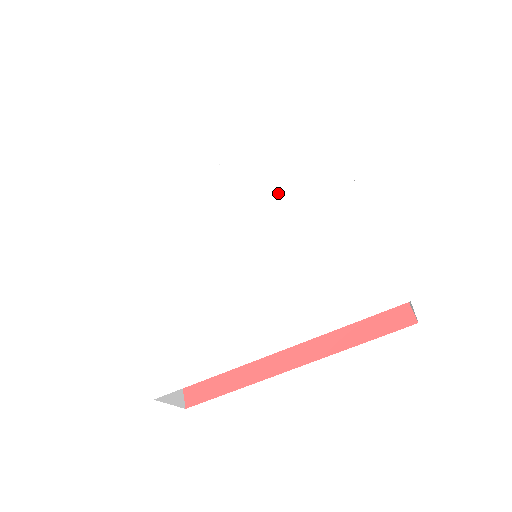
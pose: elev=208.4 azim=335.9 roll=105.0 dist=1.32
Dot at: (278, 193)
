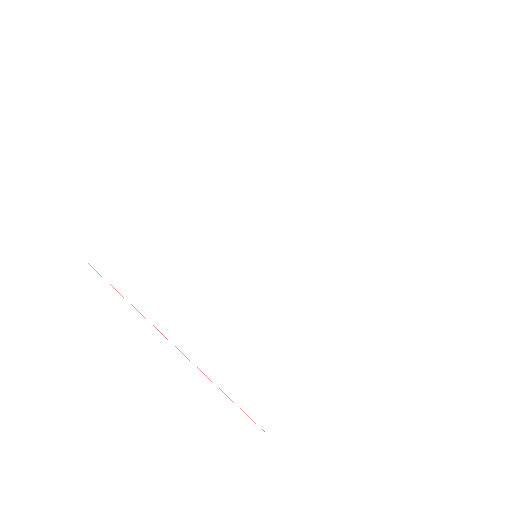
Dot at: (258, 189)
